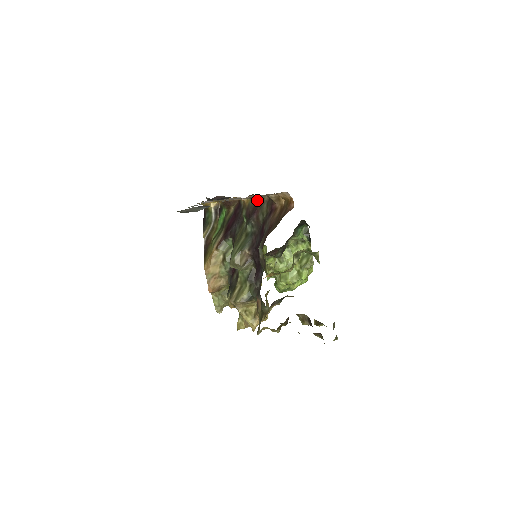
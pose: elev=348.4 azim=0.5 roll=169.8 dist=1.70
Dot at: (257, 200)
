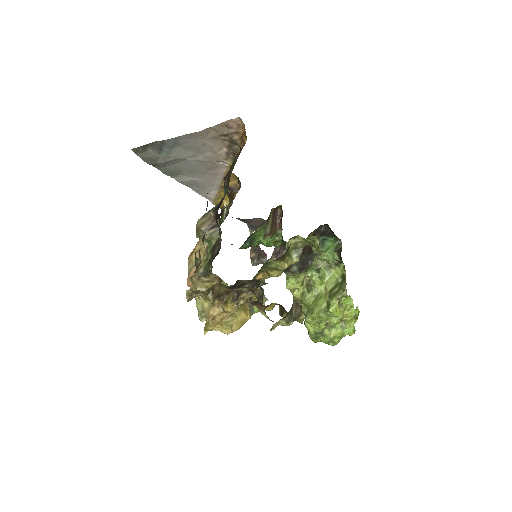
Dot at: occluded
